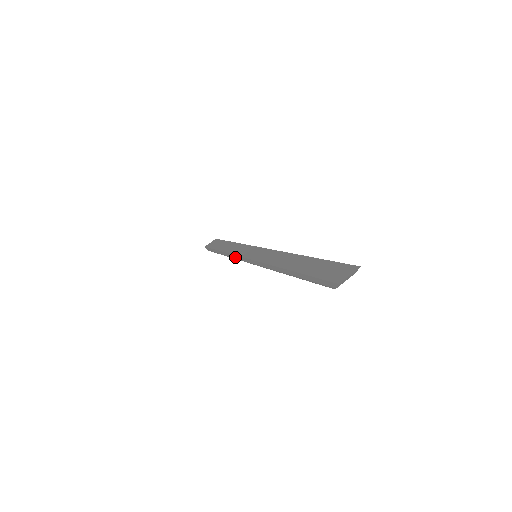
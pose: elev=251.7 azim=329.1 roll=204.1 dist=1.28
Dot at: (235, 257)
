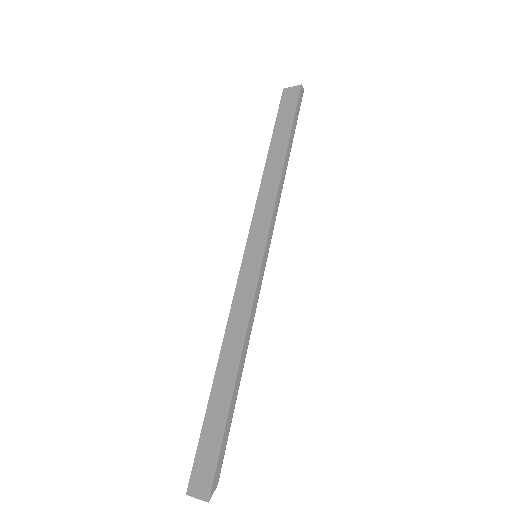
Dot at: (256, 210)
